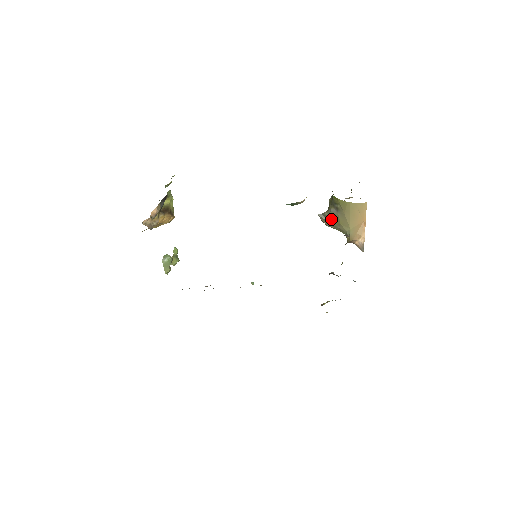
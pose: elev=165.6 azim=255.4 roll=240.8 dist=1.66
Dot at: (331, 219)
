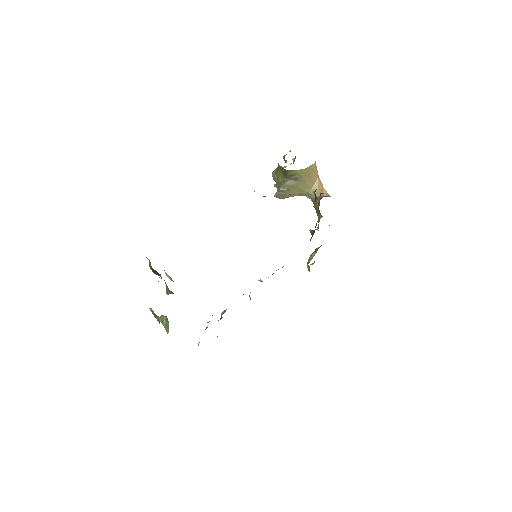
Dot at: (288, 191)
